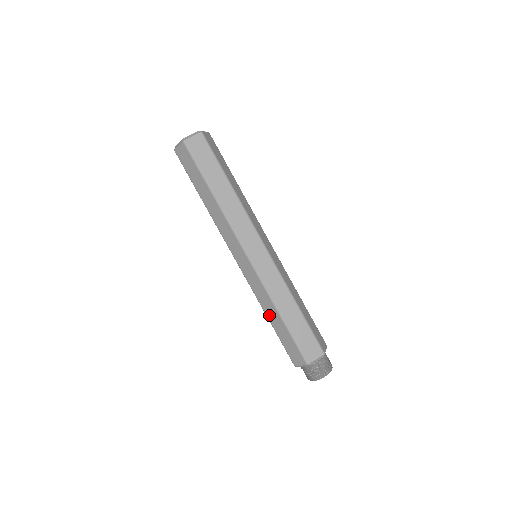
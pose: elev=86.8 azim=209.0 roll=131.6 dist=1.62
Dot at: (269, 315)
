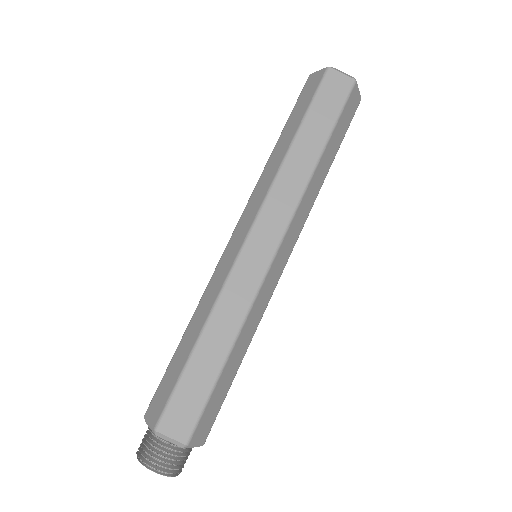
Dot at: (209, 336)
